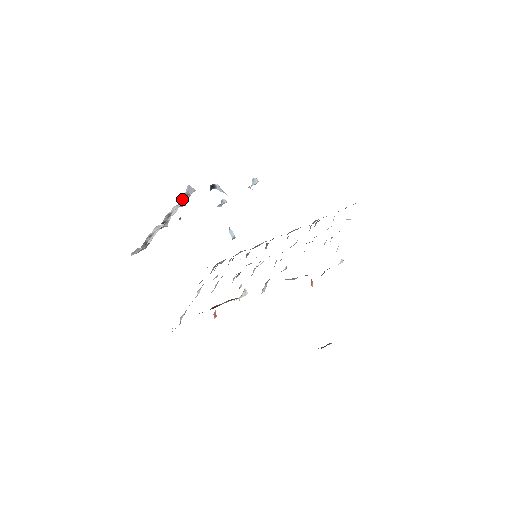
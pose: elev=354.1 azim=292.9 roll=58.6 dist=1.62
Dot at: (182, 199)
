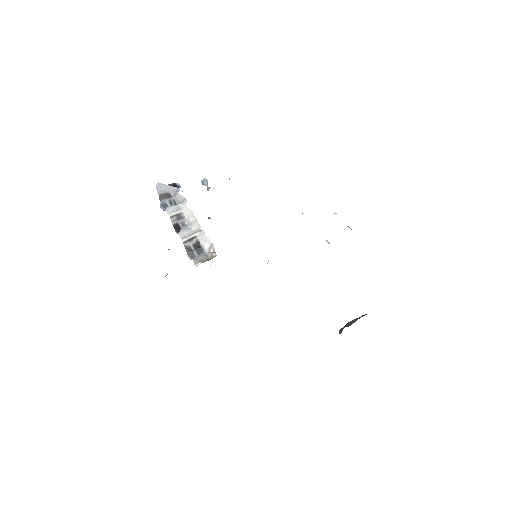
Dot at: (159, 199)
